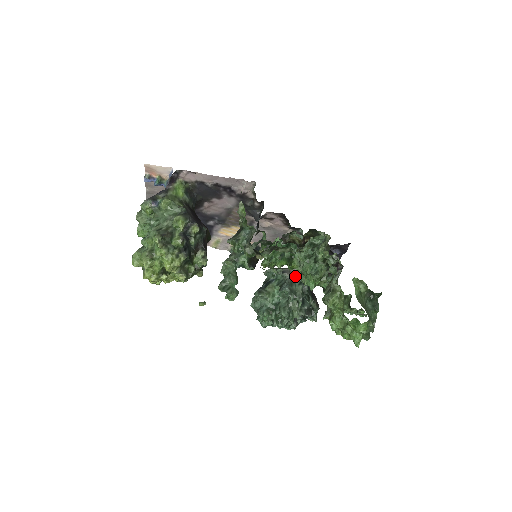
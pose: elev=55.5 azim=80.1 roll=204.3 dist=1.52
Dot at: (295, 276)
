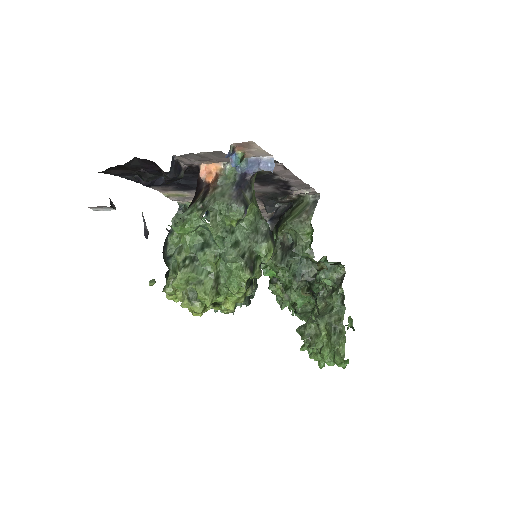
Dot at: occluded
